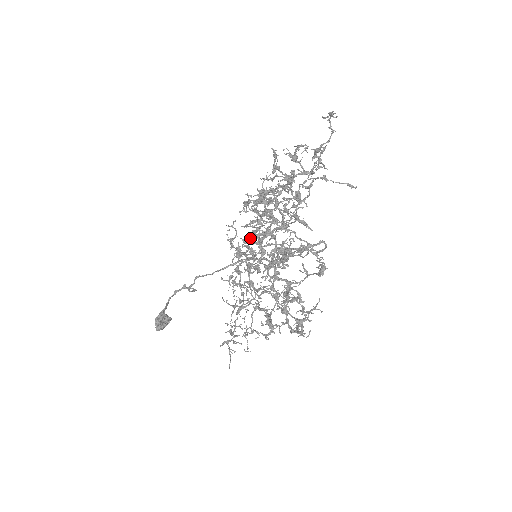
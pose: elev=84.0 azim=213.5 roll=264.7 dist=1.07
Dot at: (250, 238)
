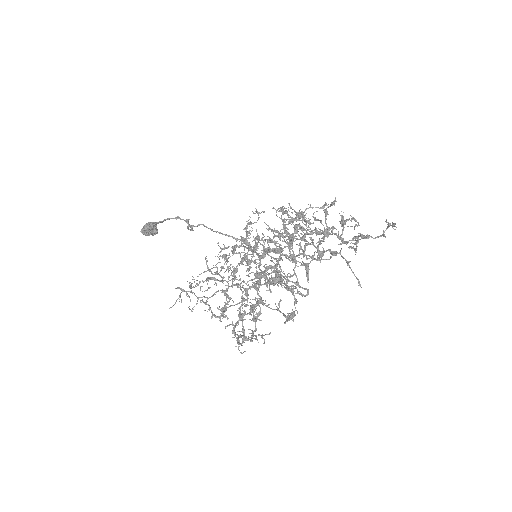
Dot at: (263, 240)
